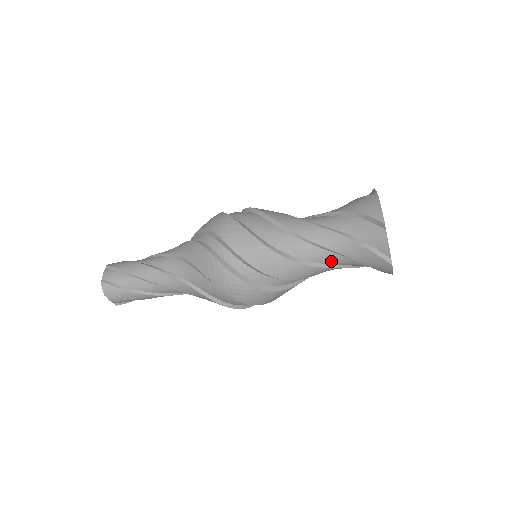
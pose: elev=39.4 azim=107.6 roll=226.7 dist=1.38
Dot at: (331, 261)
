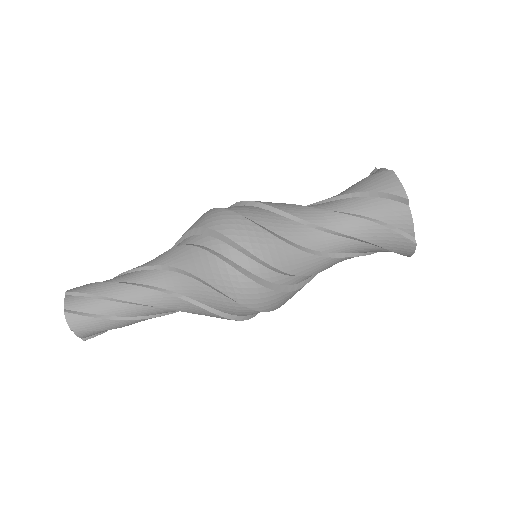
Dot at: (347, 249)
